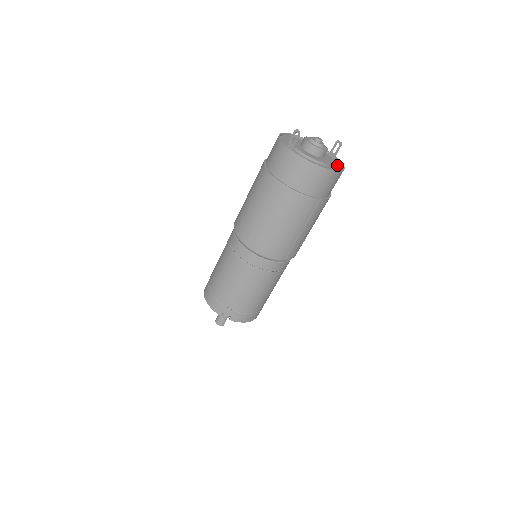
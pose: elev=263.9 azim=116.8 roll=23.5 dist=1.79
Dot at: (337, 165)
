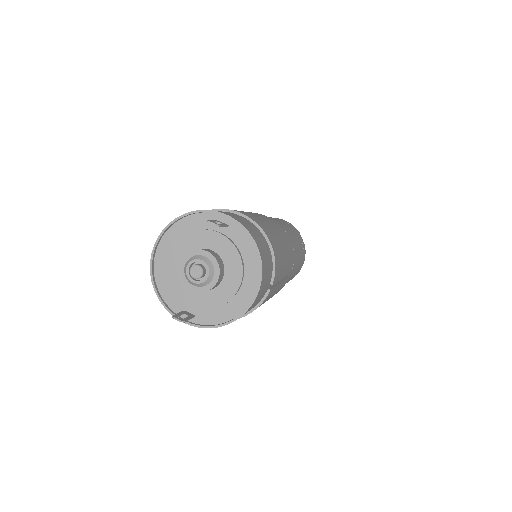
Dot at: (244, 243)
